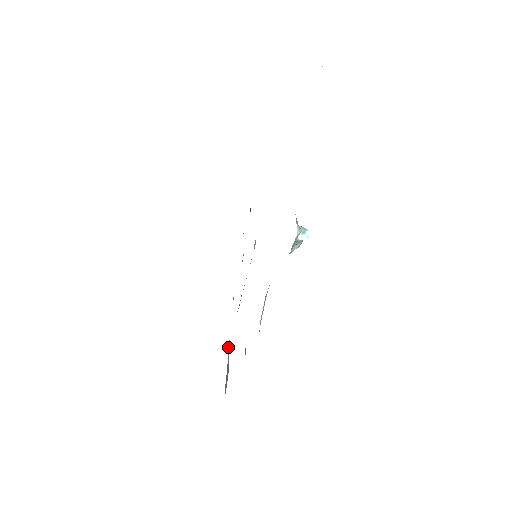
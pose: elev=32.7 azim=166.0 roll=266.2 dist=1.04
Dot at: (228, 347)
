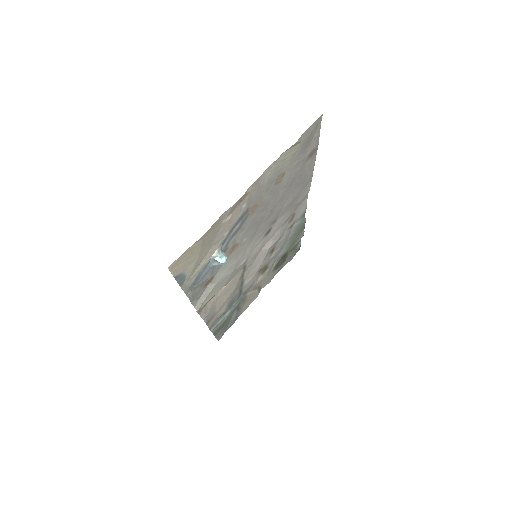
Dot at: (231, 306)
